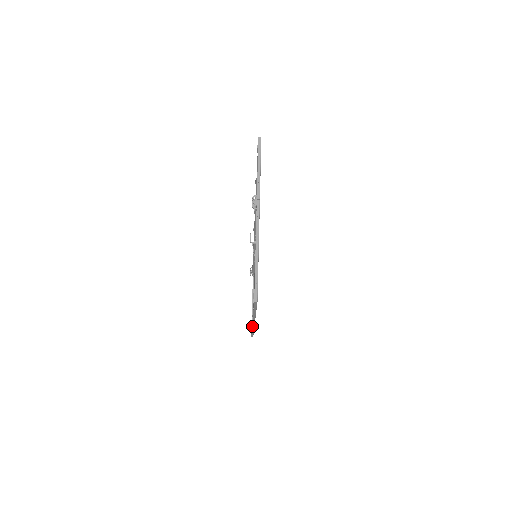
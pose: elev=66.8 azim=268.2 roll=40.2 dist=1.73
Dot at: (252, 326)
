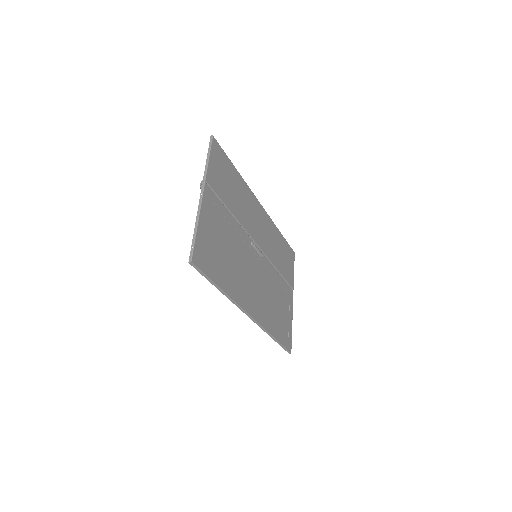
Dot at: occluded
